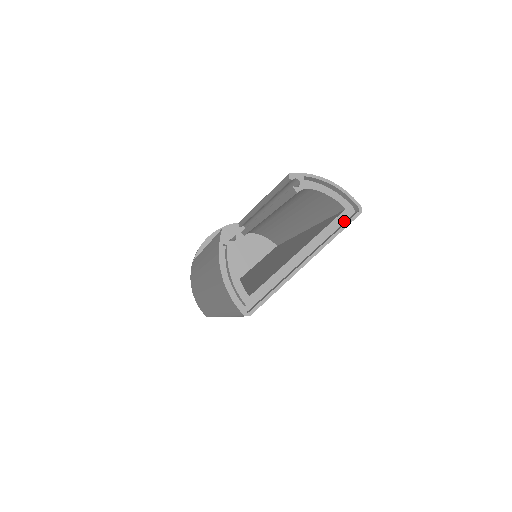
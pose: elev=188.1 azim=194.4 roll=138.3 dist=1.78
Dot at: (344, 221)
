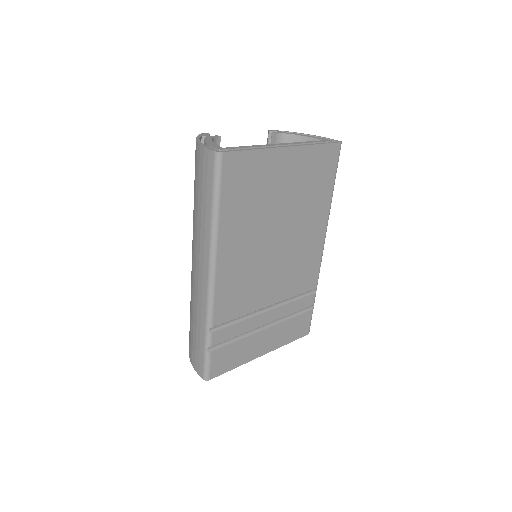
Dot at: occluded
